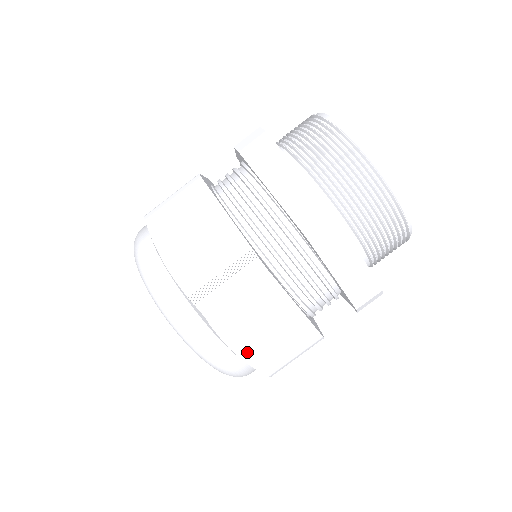
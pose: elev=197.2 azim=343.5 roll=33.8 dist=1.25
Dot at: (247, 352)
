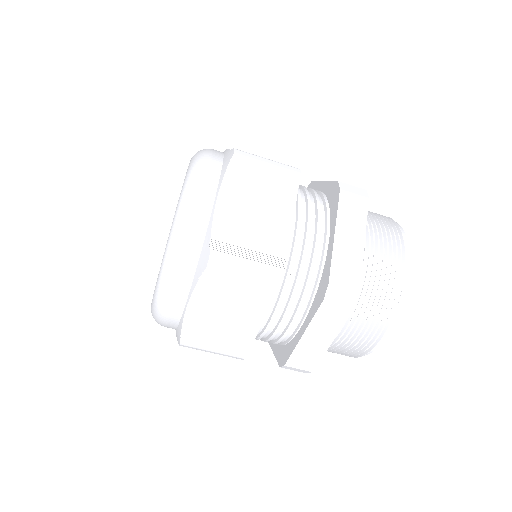
Dot at: occluded
